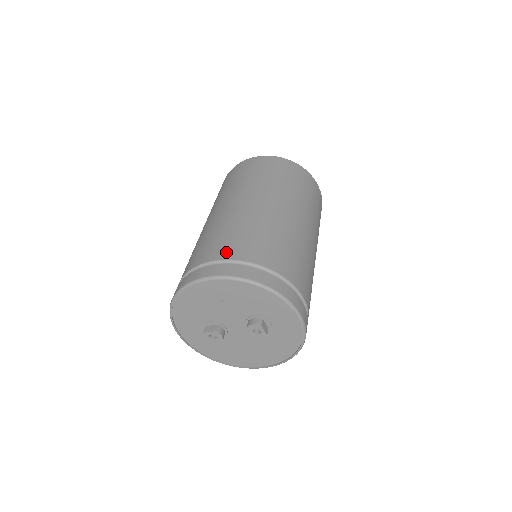
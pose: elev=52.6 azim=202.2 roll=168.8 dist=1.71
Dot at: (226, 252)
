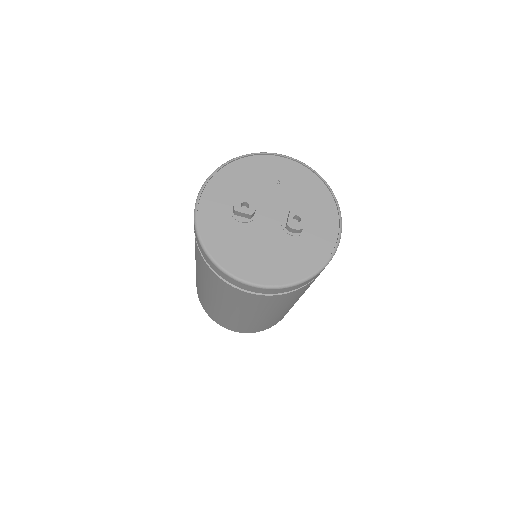
Dot at: occluded
